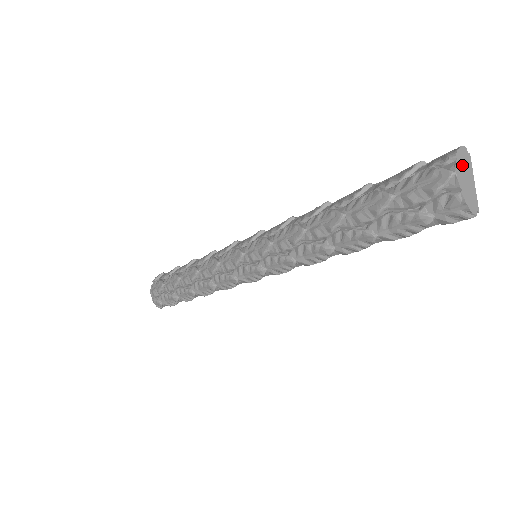
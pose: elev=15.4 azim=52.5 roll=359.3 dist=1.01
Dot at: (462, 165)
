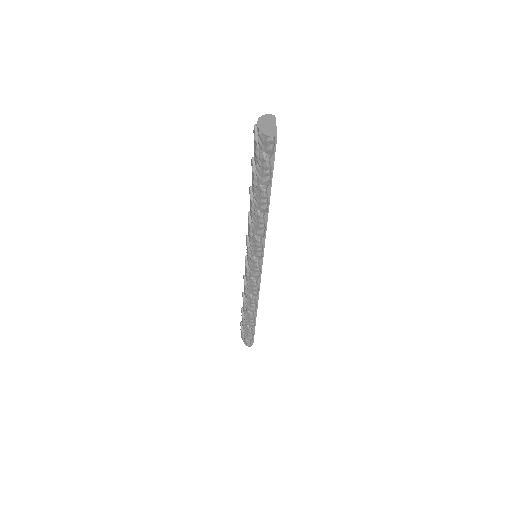
Dot at: (264, 121)
